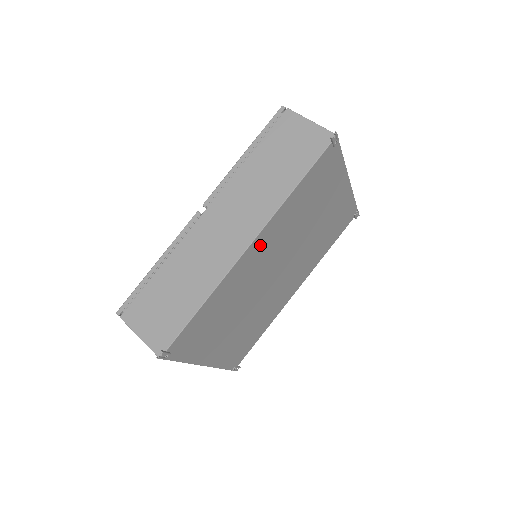
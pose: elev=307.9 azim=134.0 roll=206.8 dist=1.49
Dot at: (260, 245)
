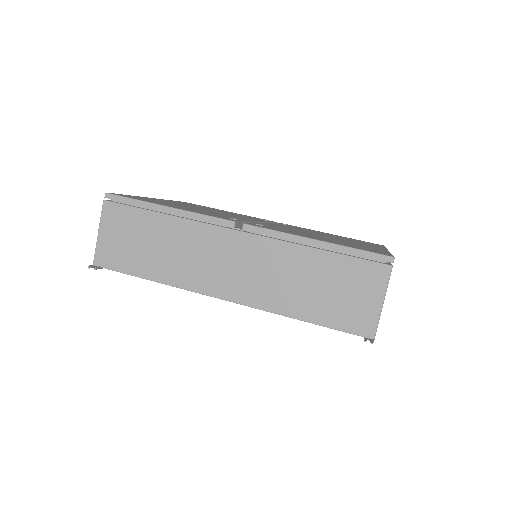
Dot at: occluded
